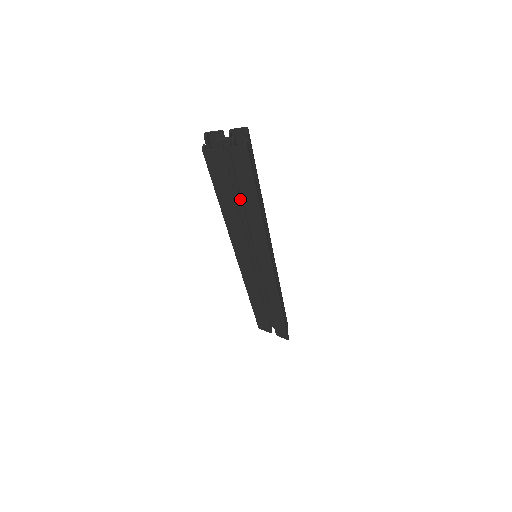
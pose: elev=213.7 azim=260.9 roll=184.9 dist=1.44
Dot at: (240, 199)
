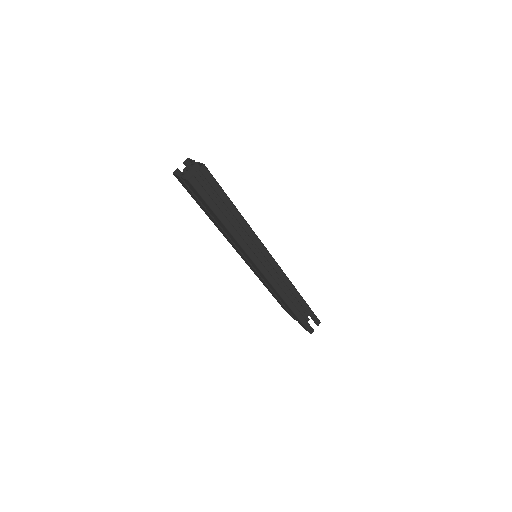
Dot at: occluded
